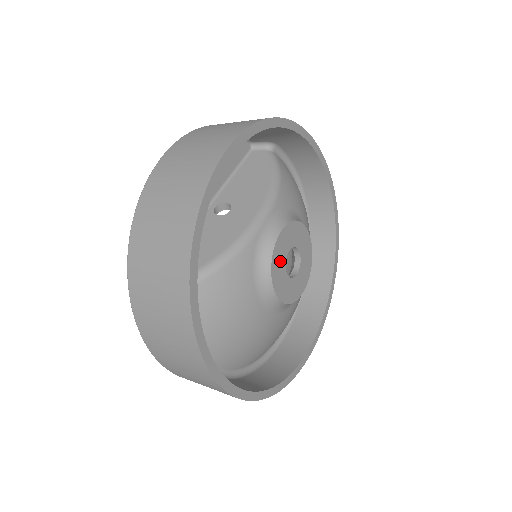
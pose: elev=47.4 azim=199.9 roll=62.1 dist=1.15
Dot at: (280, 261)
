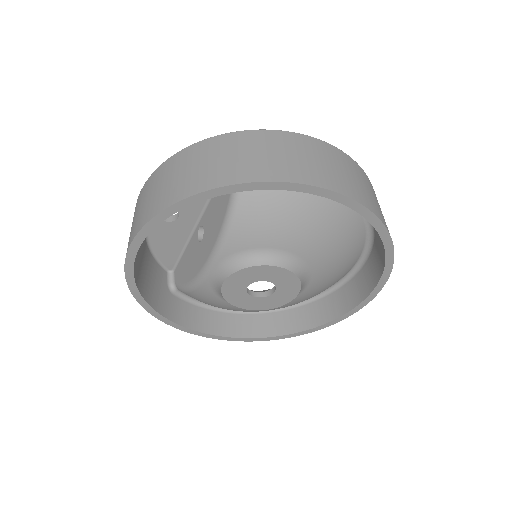
Dot at: (238, 294)
